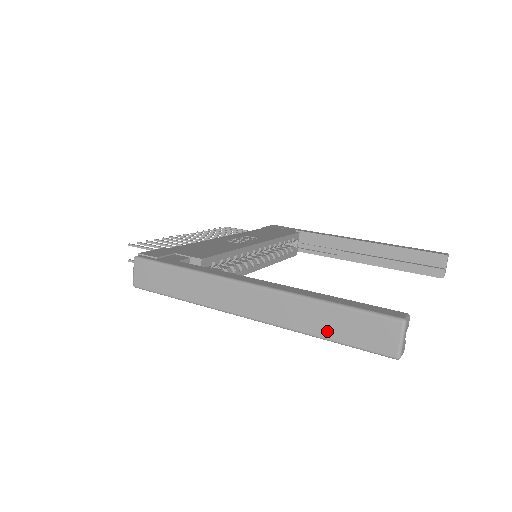
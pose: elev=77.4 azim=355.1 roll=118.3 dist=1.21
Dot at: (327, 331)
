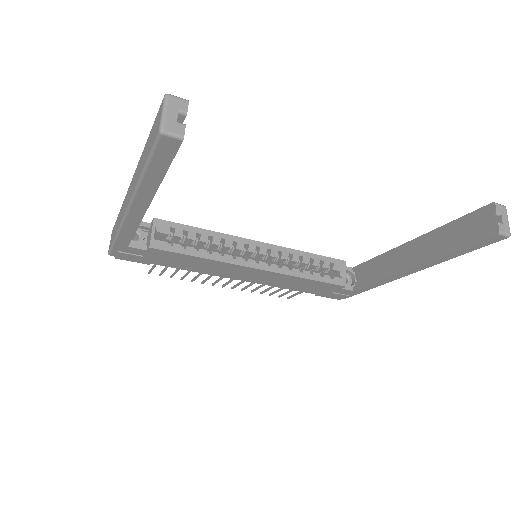
Dot at: (143, 163)
